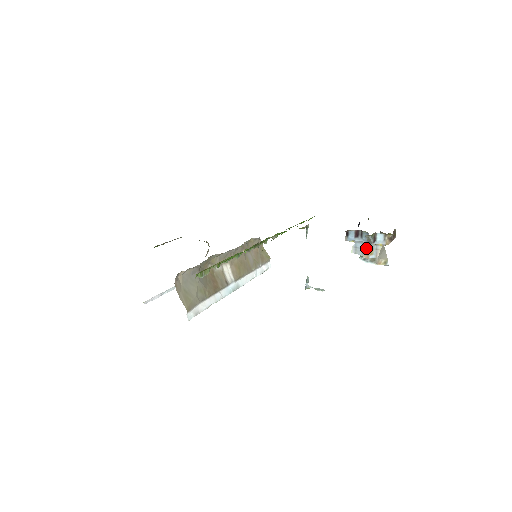
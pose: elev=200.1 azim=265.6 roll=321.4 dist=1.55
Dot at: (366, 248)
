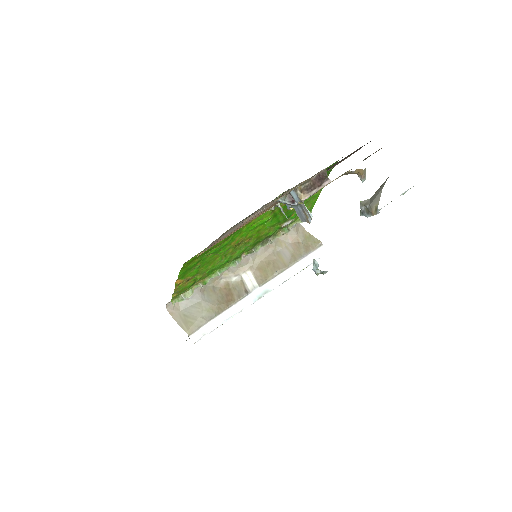
Dot at: (301, 211)
